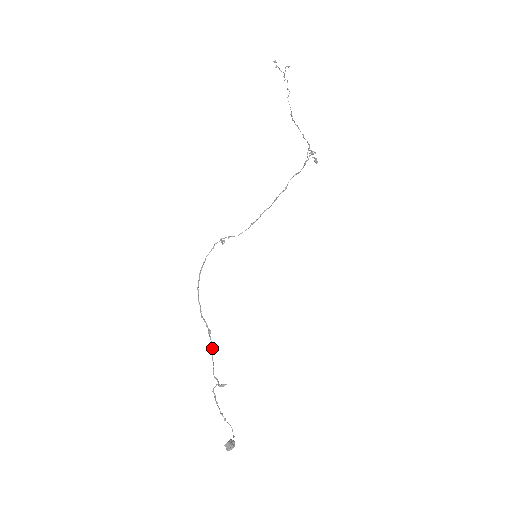
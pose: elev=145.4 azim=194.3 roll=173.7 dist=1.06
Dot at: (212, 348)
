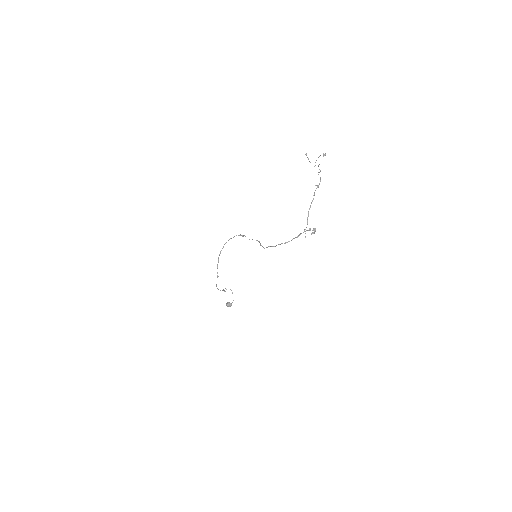
Dot at: occluded
